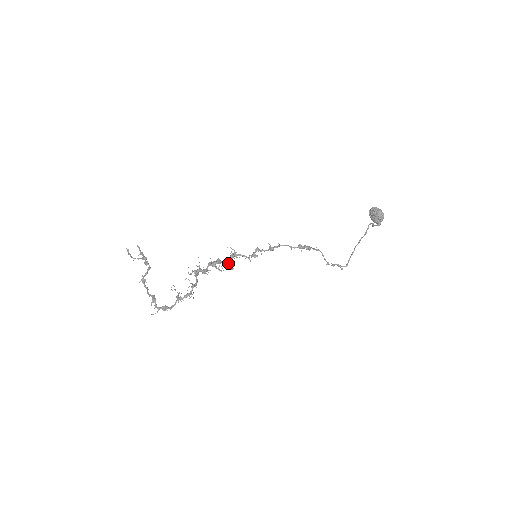
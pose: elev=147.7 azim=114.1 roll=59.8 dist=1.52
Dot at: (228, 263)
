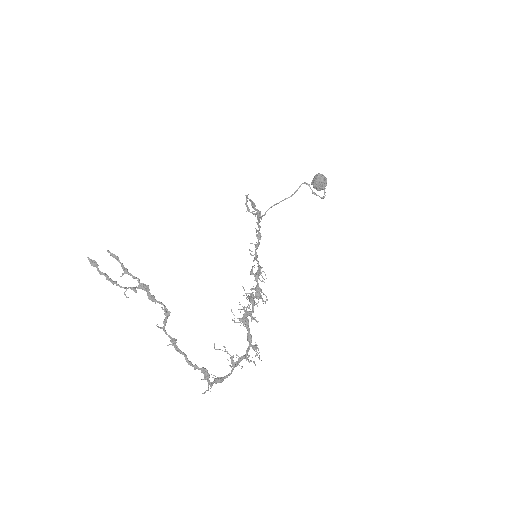
Dot at: (264, 294)
